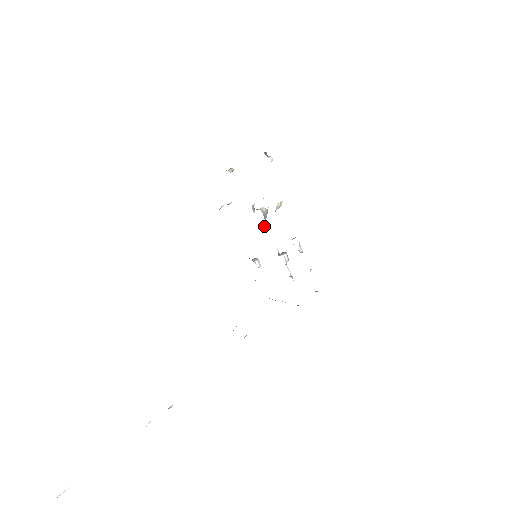
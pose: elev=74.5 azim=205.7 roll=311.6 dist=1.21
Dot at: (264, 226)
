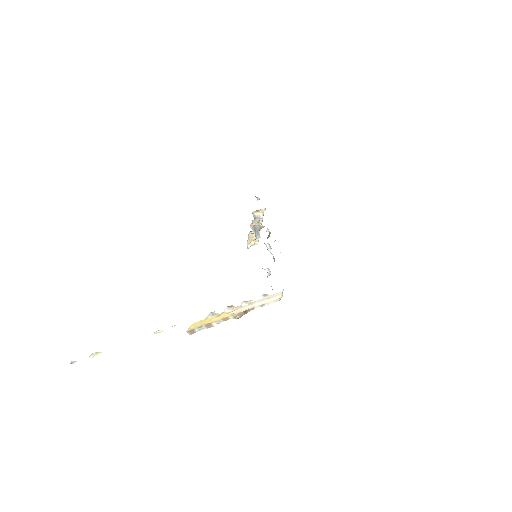
Dot at: (258, 236)
